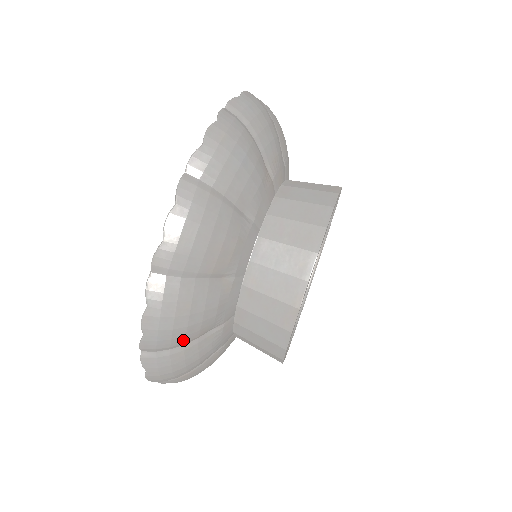
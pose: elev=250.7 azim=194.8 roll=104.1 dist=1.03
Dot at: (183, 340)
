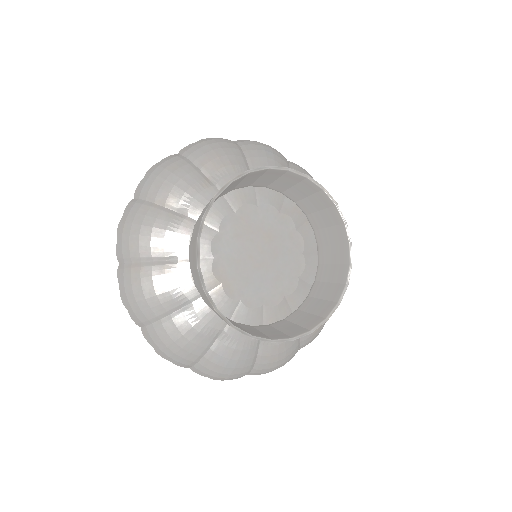
Dot at: (156, 193)
